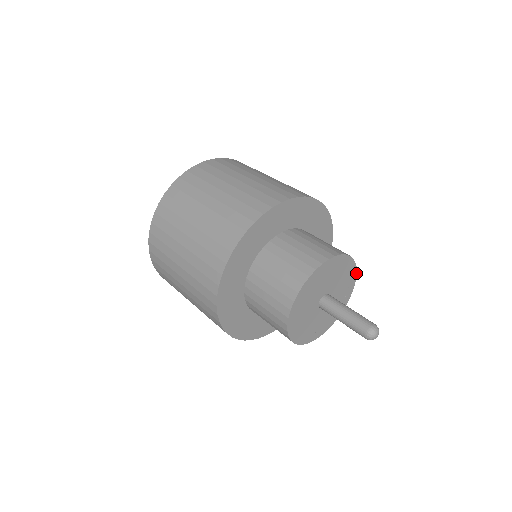
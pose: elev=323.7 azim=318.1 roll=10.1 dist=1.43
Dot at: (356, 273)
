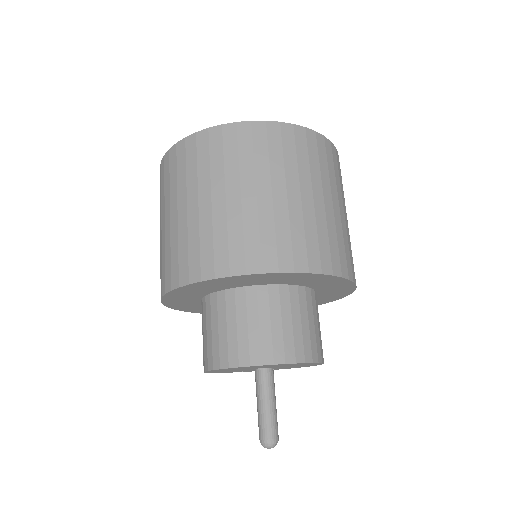
Dot at: (322, 363)
